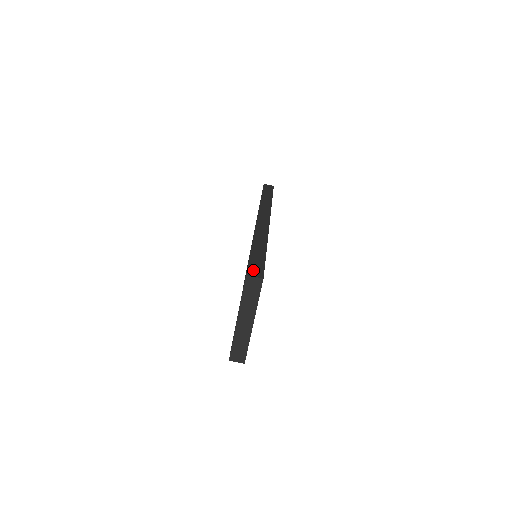
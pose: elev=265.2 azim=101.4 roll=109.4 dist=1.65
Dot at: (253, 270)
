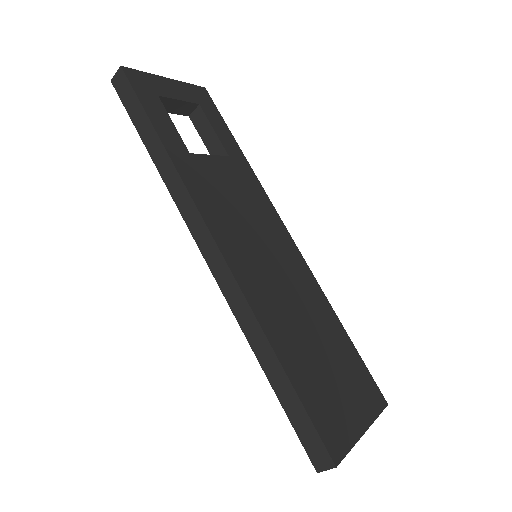
Dot at: (313, 453)
